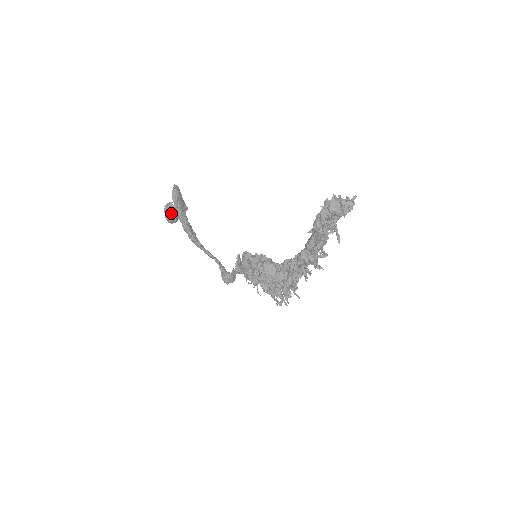
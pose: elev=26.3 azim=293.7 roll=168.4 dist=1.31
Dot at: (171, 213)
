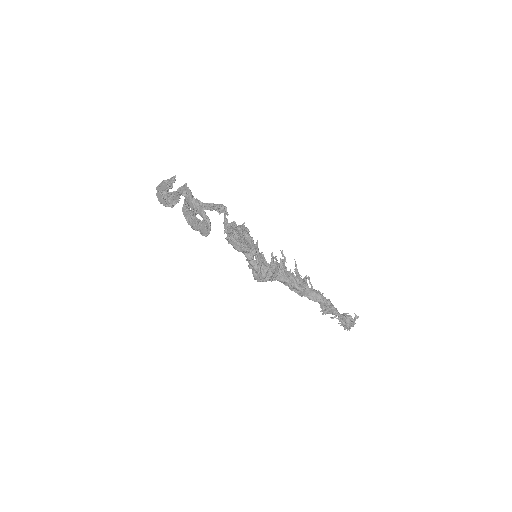
Dot at: (167, 196)
